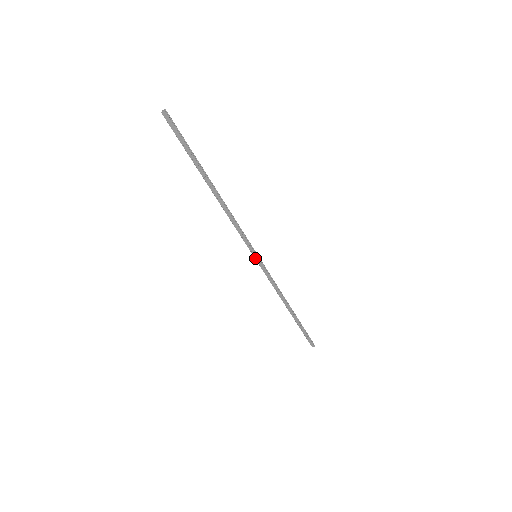
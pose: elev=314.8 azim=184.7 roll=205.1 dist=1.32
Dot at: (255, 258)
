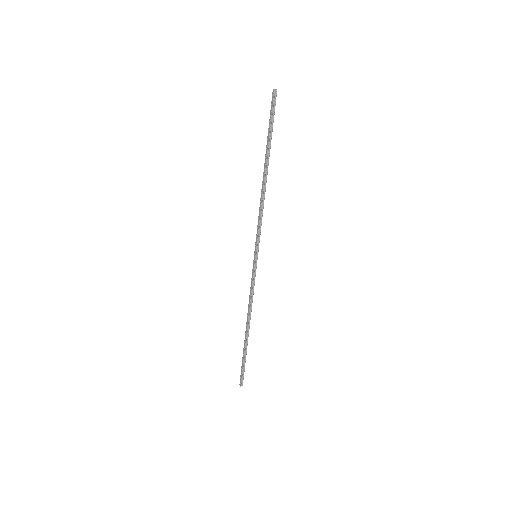
Dot at: (254, 257)
